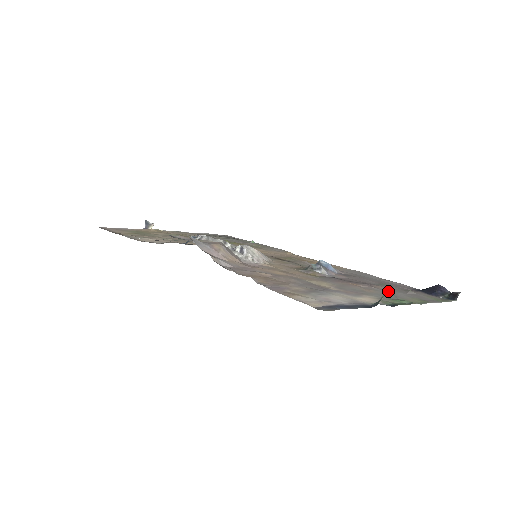
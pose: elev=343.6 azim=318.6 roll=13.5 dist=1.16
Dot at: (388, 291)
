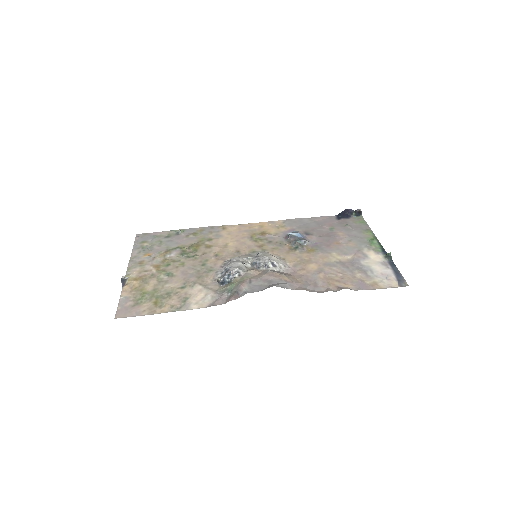
Dot at: (352, 236)
